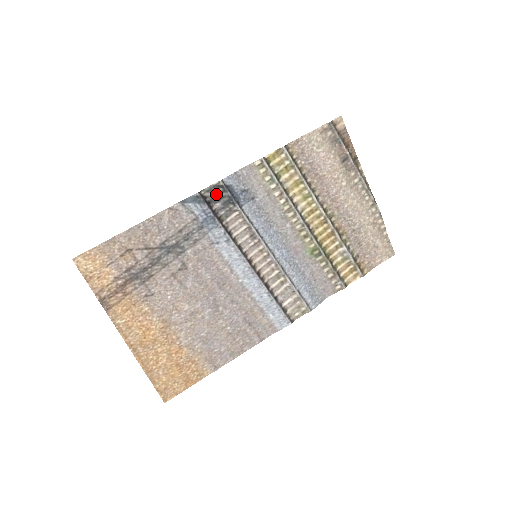
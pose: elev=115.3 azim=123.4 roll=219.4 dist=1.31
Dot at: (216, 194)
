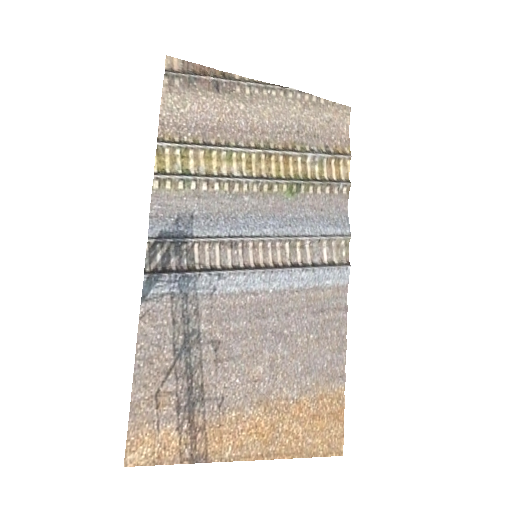
Dot at: (160, 255)
